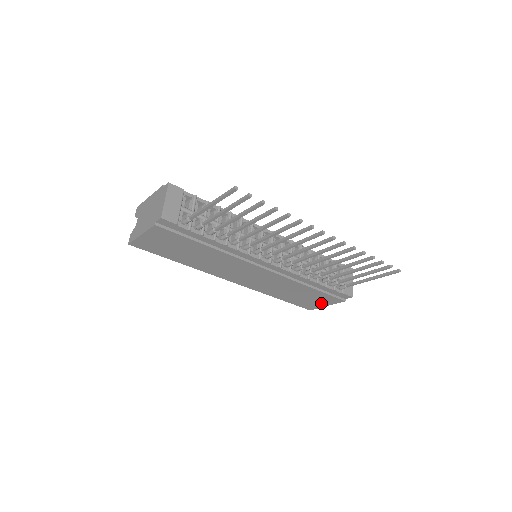
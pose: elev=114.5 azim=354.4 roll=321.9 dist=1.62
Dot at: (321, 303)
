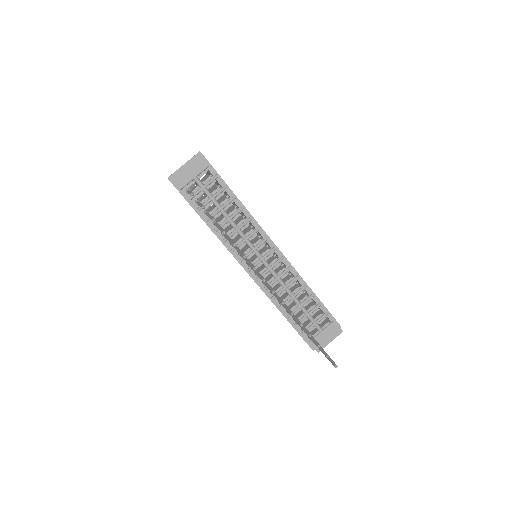
Dot at: occluded
